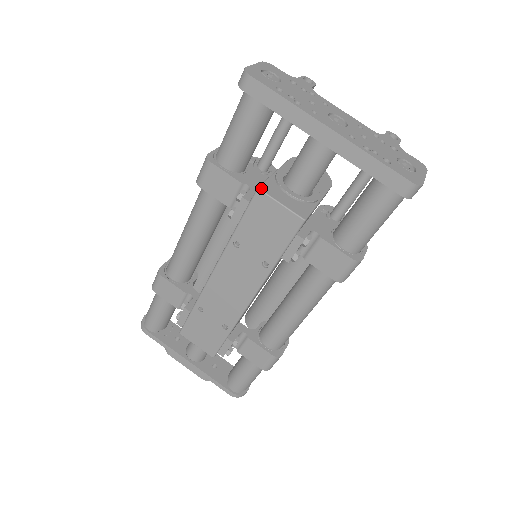
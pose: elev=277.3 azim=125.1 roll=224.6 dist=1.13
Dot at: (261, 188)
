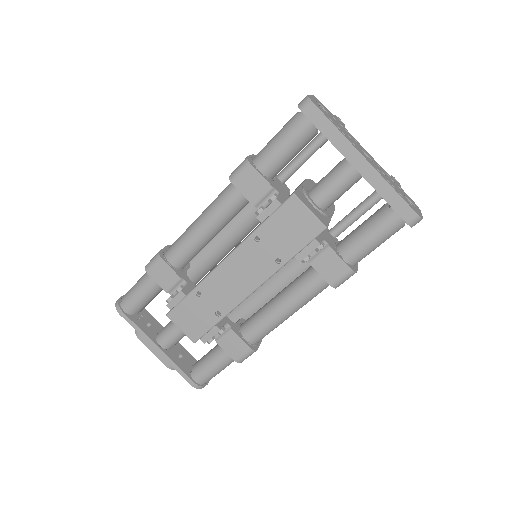
Dot at: (296, 194)
